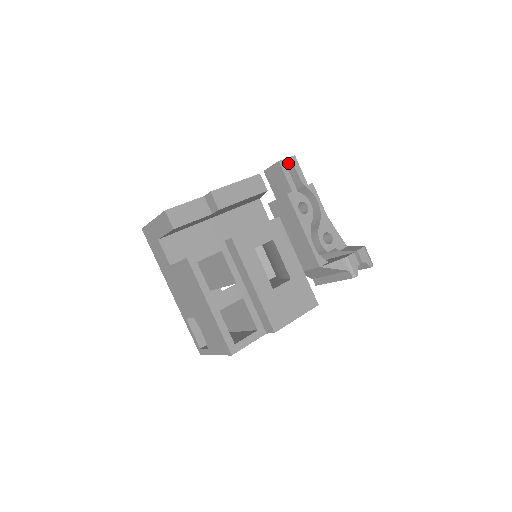
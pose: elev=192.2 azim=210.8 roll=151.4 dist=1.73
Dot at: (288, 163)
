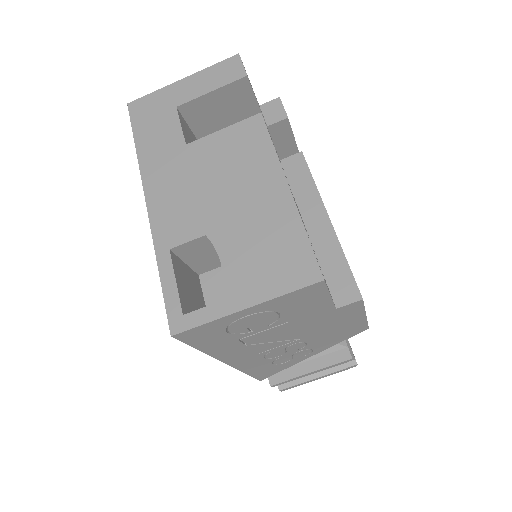
Dot at: occluded
